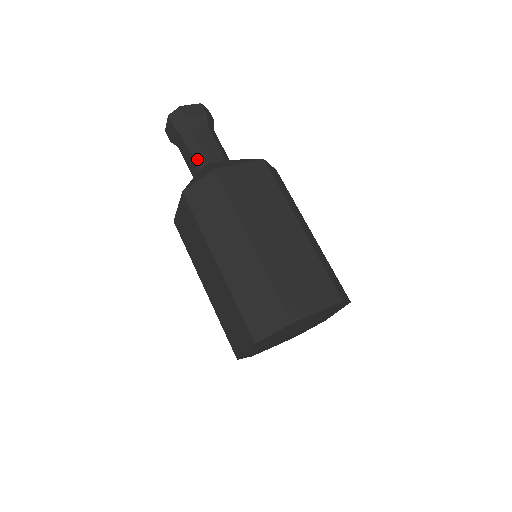
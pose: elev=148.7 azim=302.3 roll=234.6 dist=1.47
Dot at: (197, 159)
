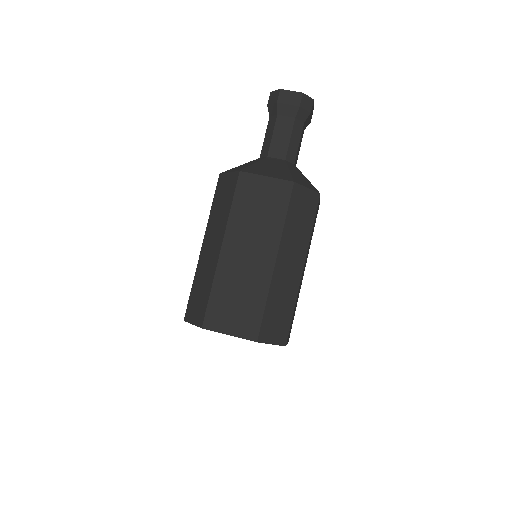
Dot at: (264, 146)
